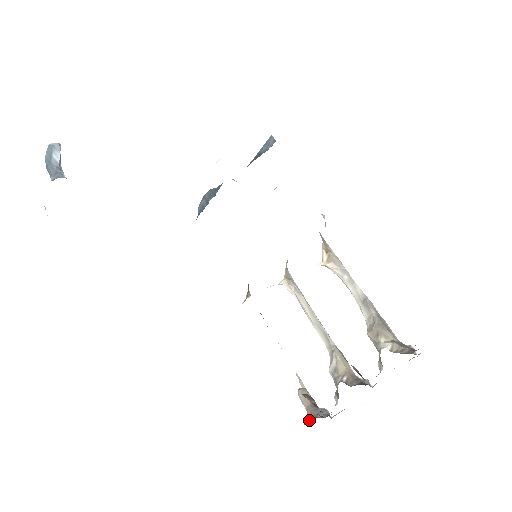
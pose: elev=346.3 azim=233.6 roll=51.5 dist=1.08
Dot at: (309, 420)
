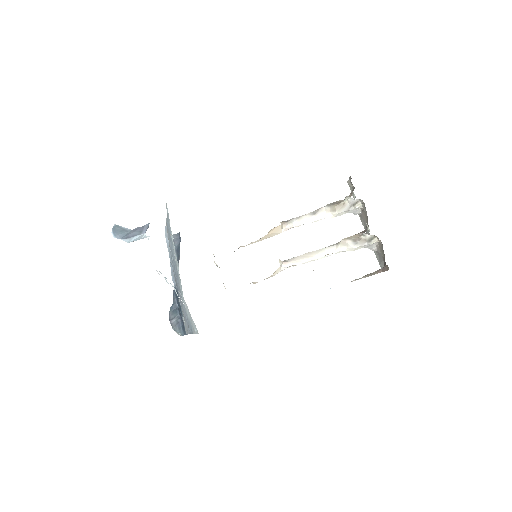
Dot at: (386, 267)
